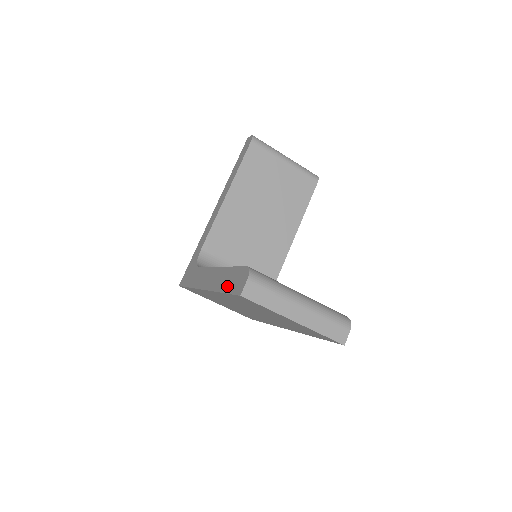
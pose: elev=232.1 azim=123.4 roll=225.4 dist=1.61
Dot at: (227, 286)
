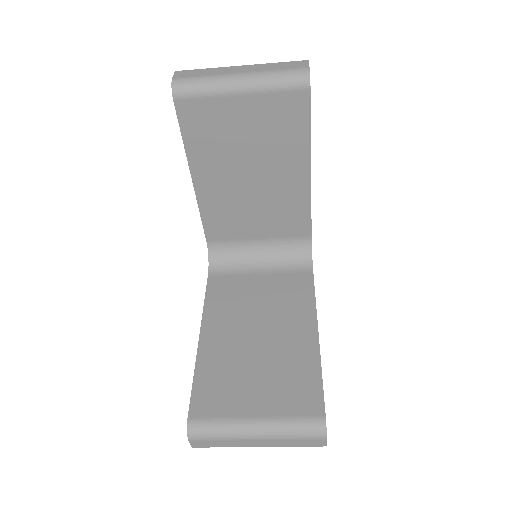
Dot at: occluded
